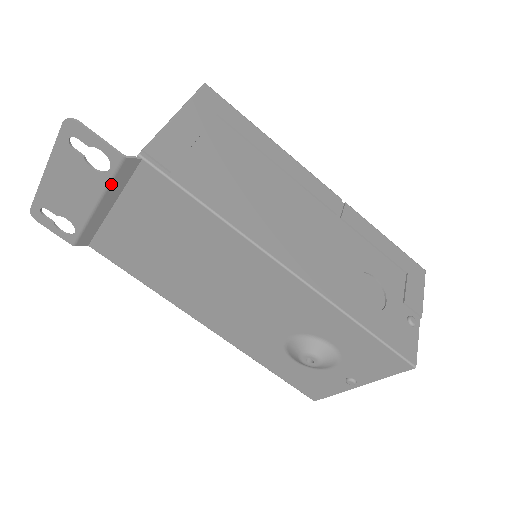
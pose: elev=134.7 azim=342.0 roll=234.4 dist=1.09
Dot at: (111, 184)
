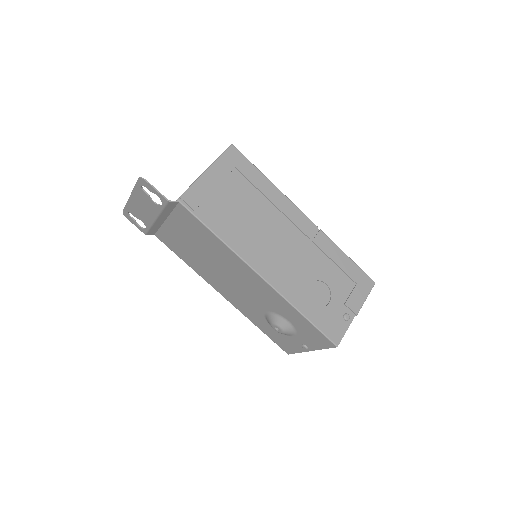
Dot at: (163, 211)
